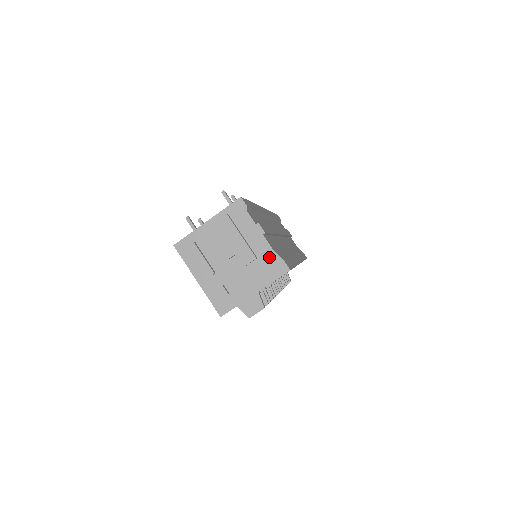
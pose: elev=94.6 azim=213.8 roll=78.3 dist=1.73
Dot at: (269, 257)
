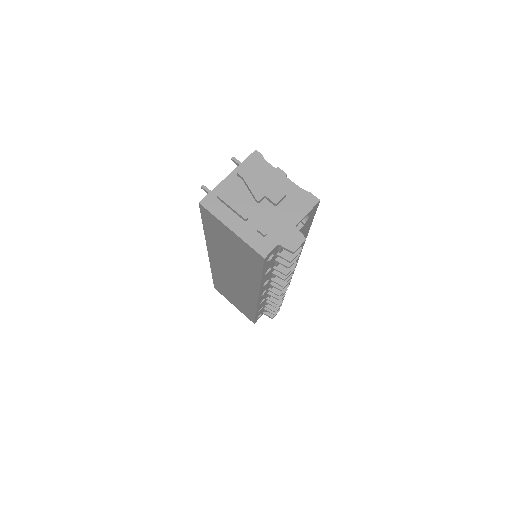
Dot at: (297, 193)
